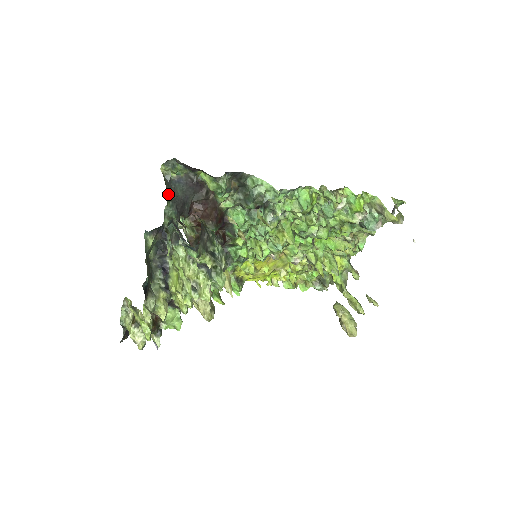
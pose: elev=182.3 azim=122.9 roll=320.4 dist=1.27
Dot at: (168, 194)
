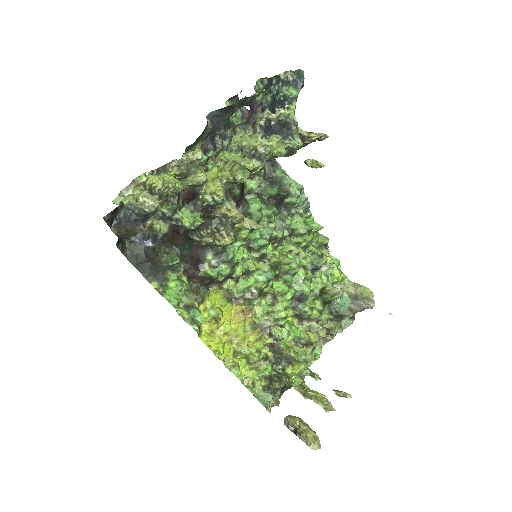
Dot at: occluded
